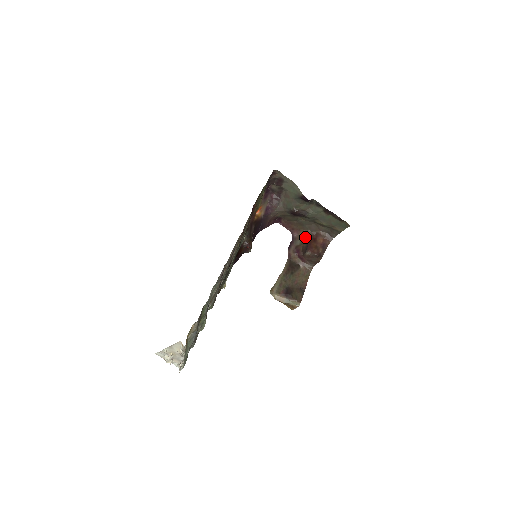
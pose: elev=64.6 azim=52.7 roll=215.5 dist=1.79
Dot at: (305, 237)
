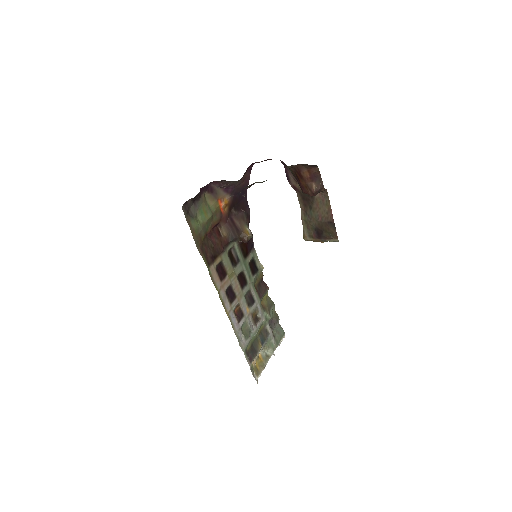
Dot at: occluded
